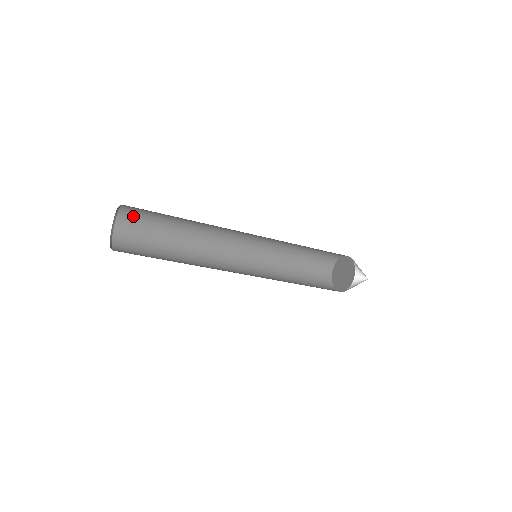
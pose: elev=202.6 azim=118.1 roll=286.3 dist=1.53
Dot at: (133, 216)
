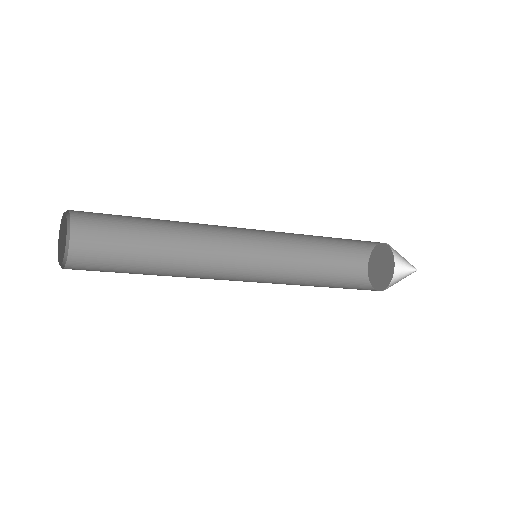
Dot at: (90, 212)
